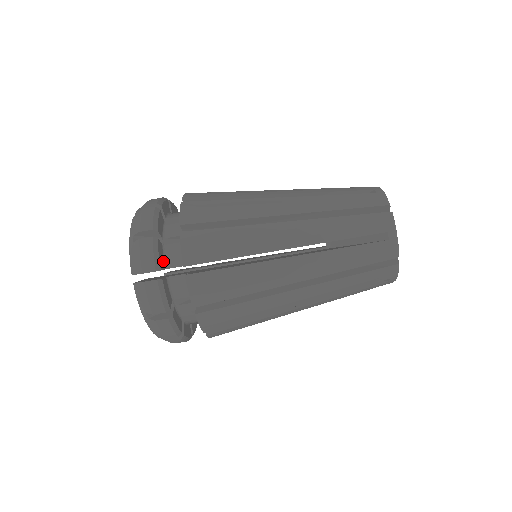
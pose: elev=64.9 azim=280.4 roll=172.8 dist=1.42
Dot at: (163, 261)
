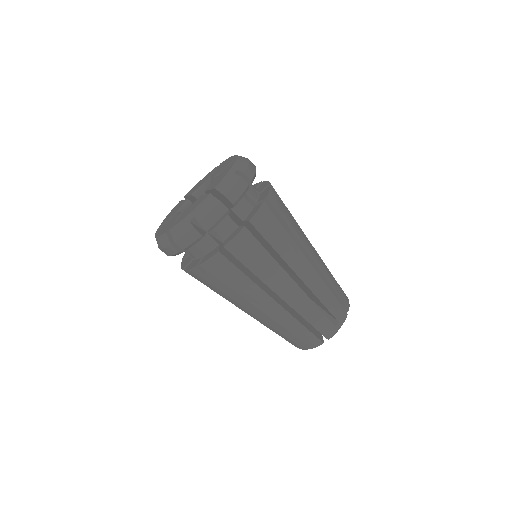
Dot at: occluded
